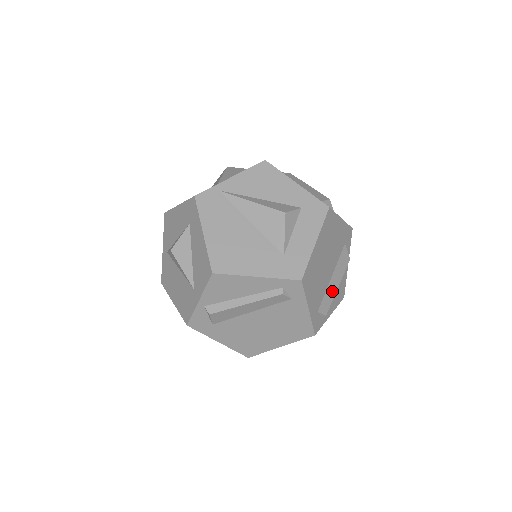
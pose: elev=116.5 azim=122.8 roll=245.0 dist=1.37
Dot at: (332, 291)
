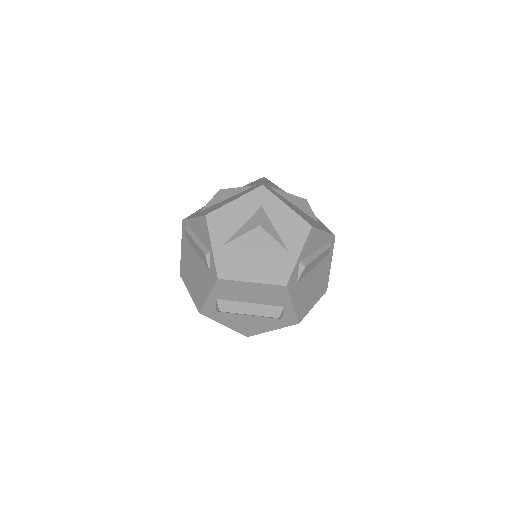
Dot at: occluded
